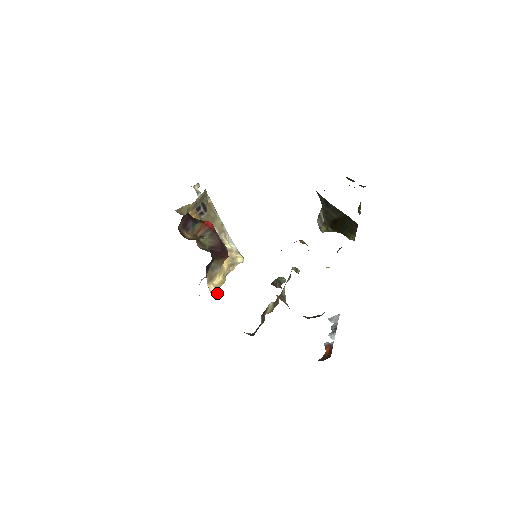
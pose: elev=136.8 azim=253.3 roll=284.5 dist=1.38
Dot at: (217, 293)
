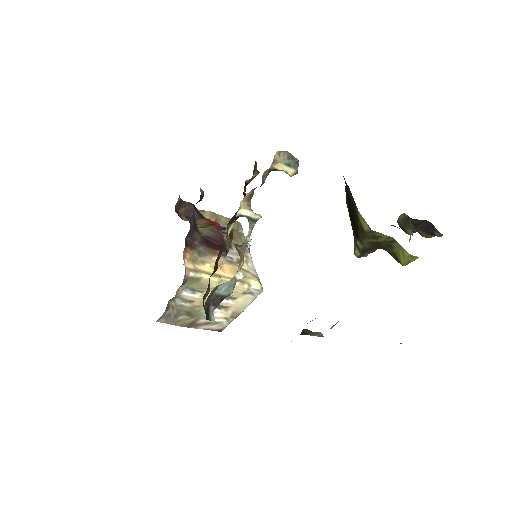
Dot at: (195, 274)
